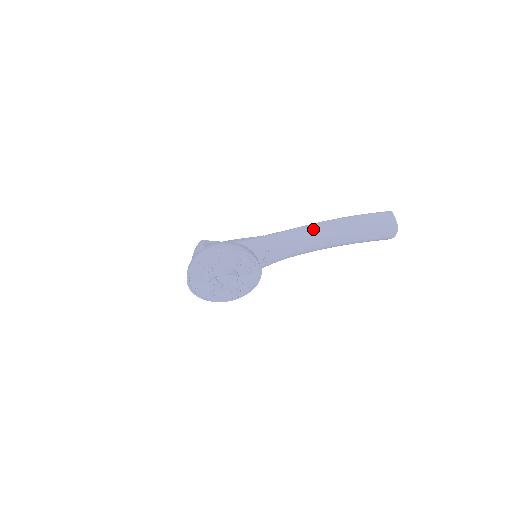
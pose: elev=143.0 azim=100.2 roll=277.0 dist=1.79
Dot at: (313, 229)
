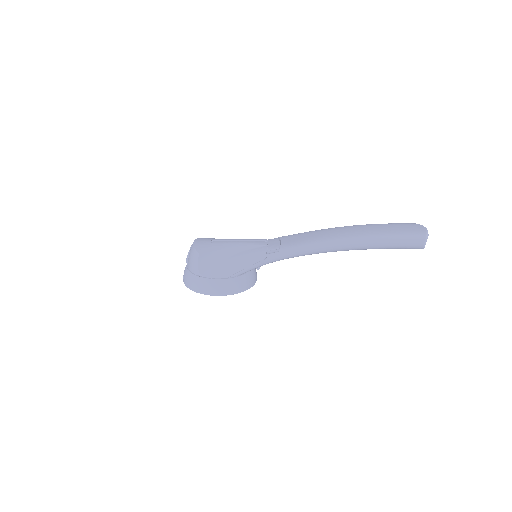
Dot at: (323, 250)
